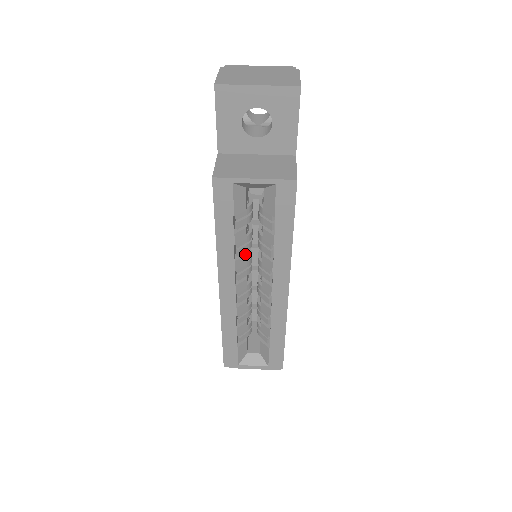
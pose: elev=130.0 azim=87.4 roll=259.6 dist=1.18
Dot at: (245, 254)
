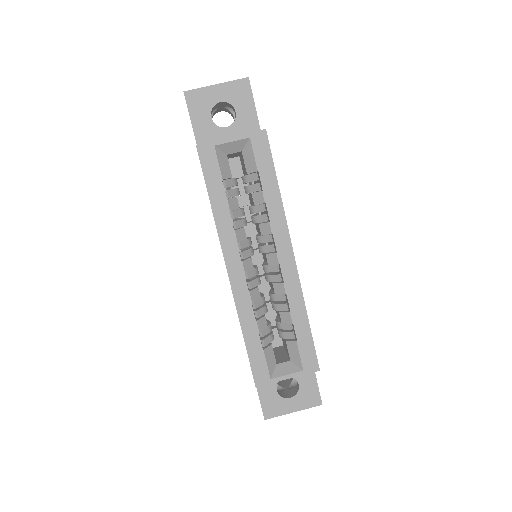
Dot at: (243, 227)
